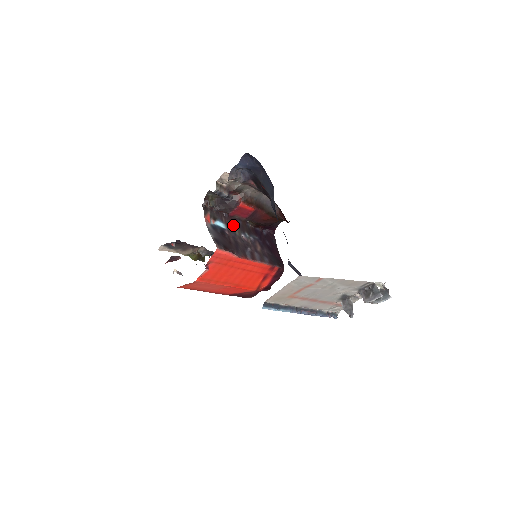
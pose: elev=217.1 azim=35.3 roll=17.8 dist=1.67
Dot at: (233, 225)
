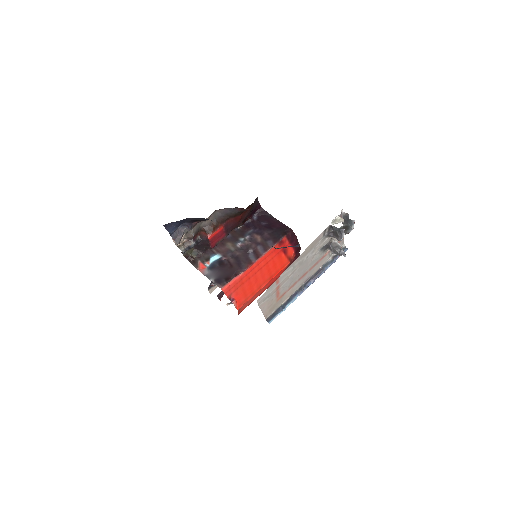
Dot at: (225, 246)
